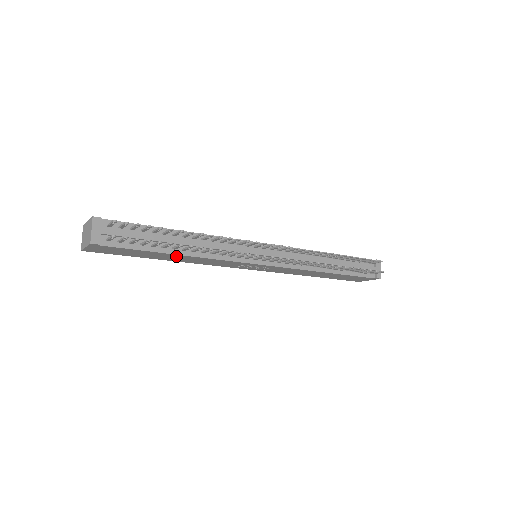
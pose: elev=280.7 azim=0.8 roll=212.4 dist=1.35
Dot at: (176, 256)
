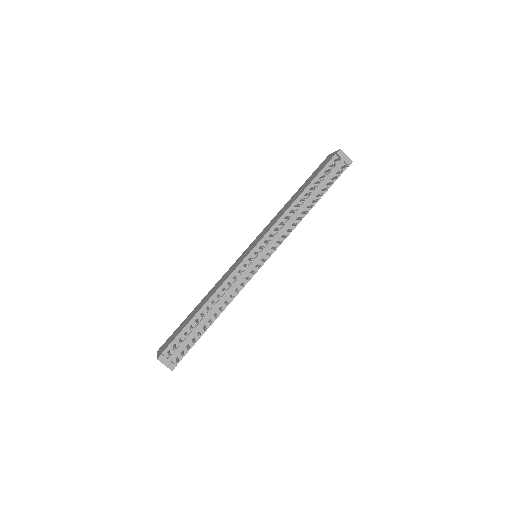
Dot at: occluded
